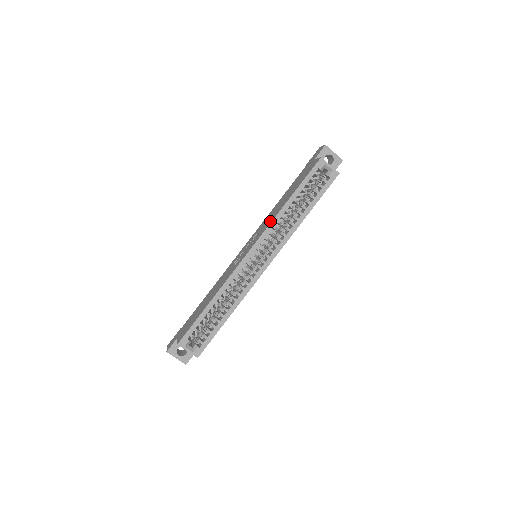
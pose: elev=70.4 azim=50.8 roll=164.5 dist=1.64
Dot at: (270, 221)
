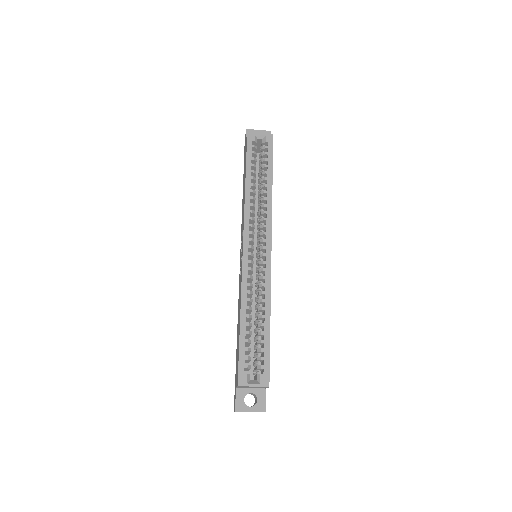
Dot at: occluded
